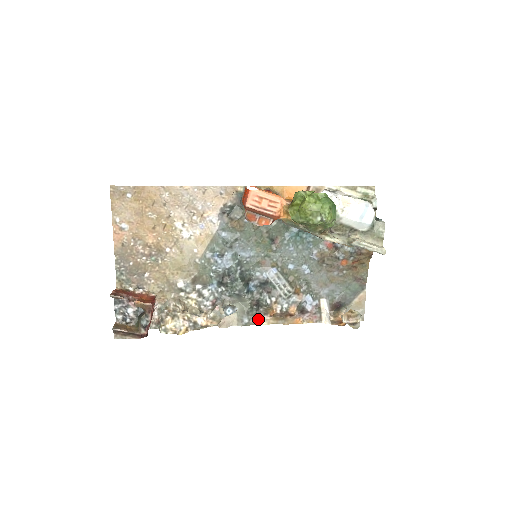
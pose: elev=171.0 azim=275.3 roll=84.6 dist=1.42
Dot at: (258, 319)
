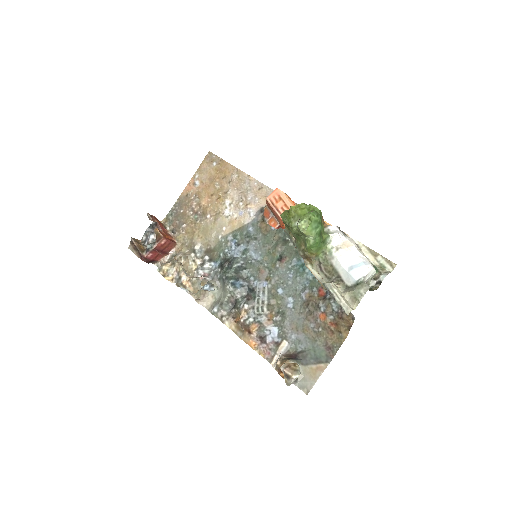
Dot at: (225, 317)
